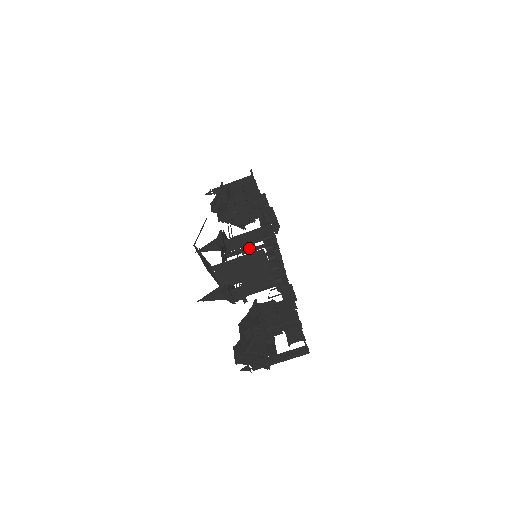
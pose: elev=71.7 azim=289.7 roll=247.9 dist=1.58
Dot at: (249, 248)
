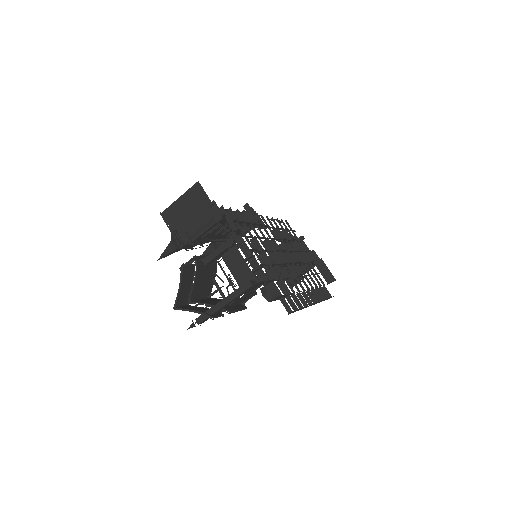
Dot at: (229, 229)
